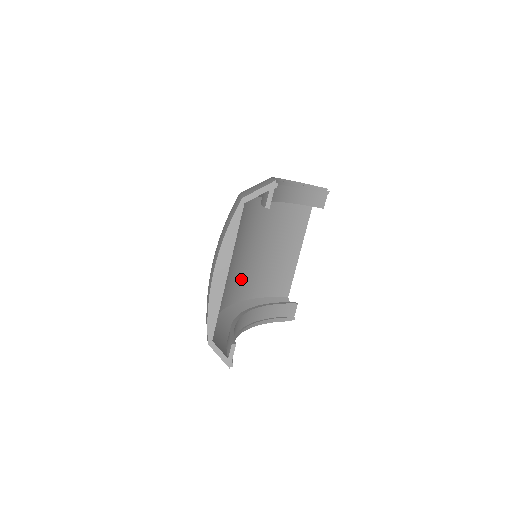
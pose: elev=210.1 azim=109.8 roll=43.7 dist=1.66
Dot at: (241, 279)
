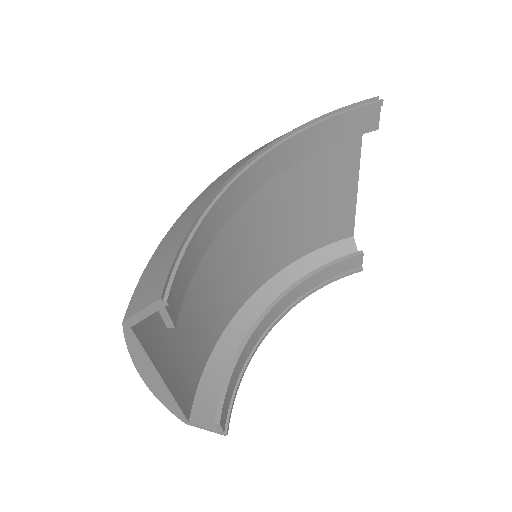
Dot at: (255, 266)
